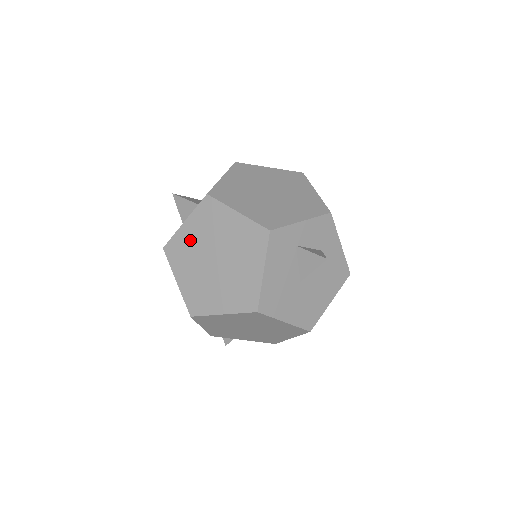
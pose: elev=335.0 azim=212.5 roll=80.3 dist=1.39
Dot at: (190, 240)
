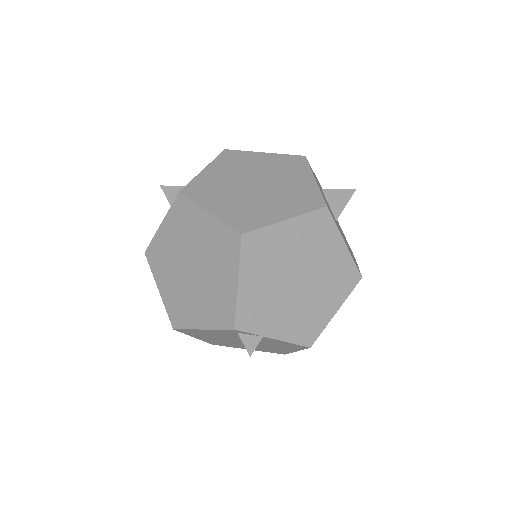
Dot at: (216, 179)
